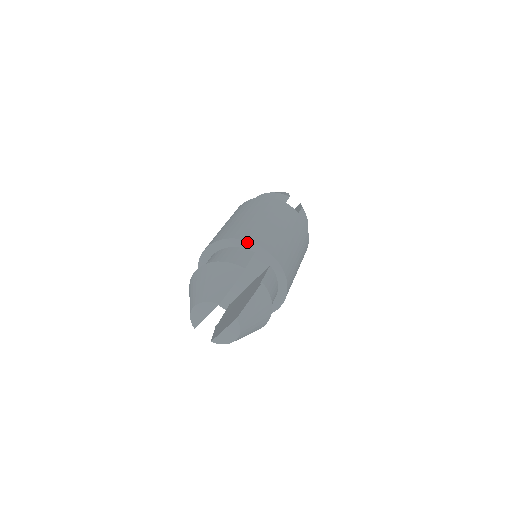
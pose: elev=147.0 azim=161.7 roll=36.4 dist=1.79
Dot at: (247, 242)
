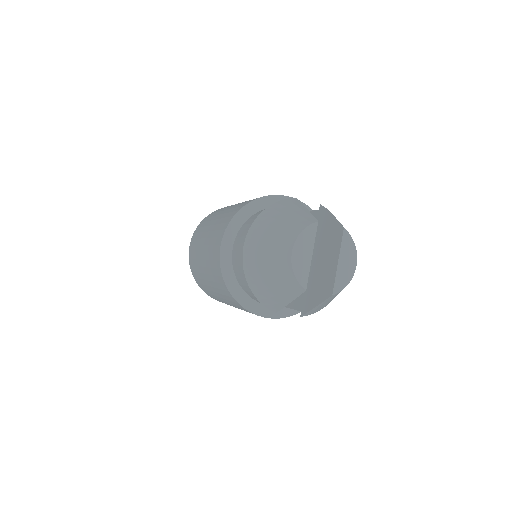
Dot at: (262, 199)
